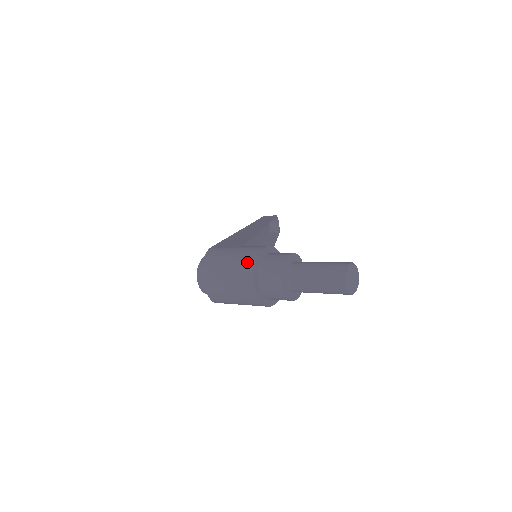
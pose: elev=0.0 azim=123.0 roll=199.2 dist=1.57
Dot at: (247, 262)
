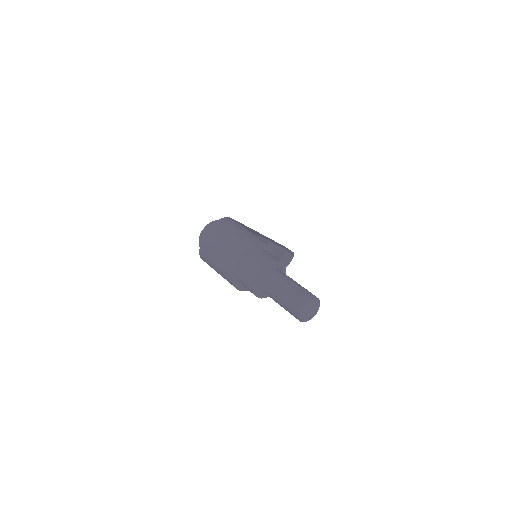
Dot at: (247, 241)
